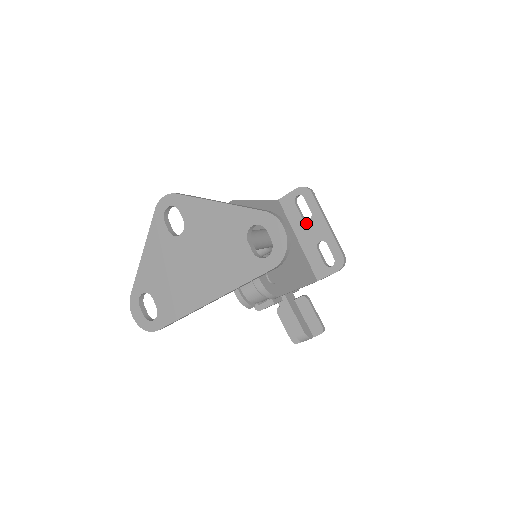
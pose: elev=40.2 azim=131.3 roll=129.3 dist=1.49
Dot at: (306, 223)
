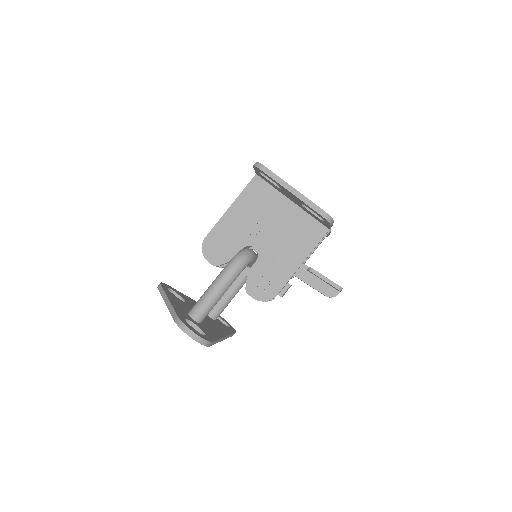
Dot at: (282, 191)
